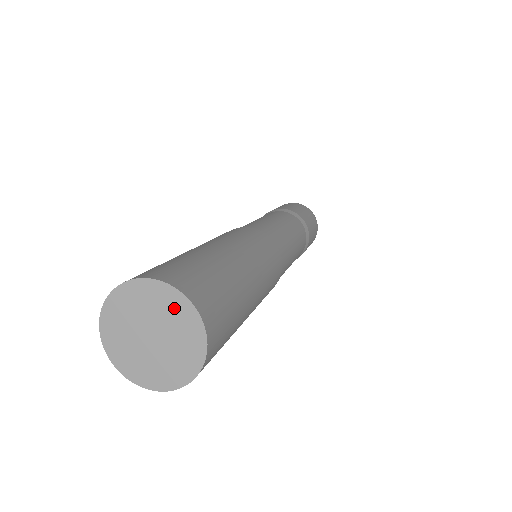
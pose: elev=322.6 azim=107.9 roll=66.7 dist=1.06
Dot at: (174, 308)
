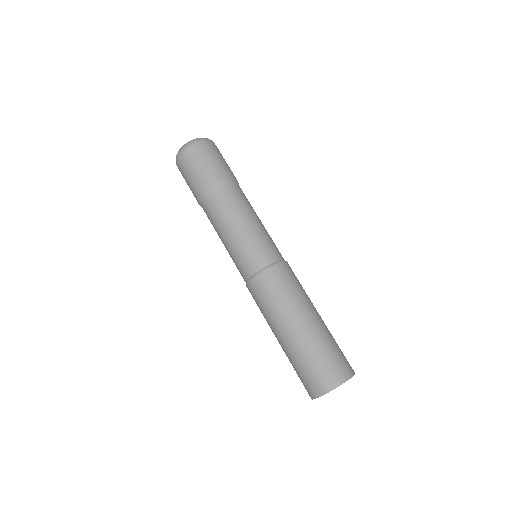
Dot at: occluded
